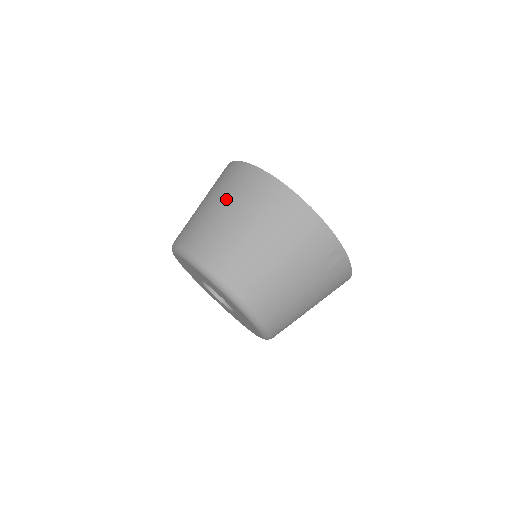
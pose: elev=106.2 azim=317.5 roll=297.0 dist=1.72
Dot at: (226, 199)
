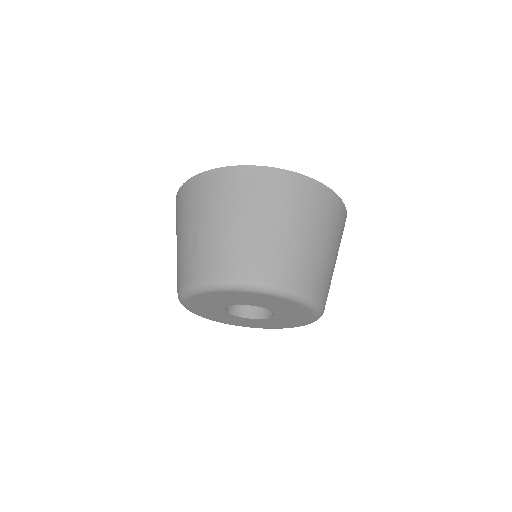
Dot at: occluded
